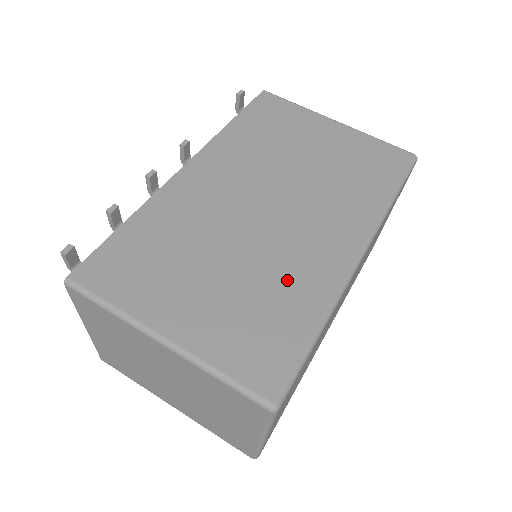
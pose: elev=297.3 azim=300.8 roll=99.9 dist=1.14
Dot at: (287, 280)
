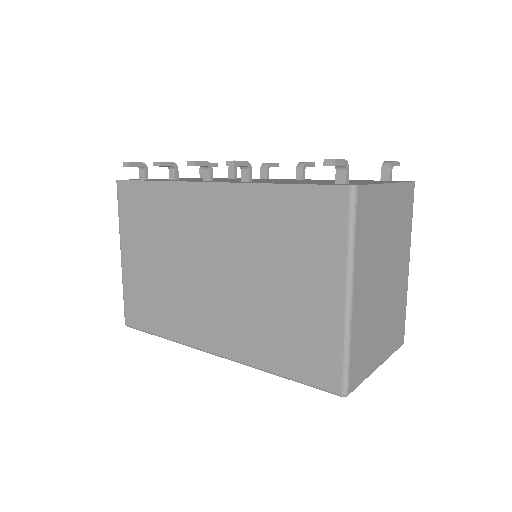
Dot at: (174, 308)
